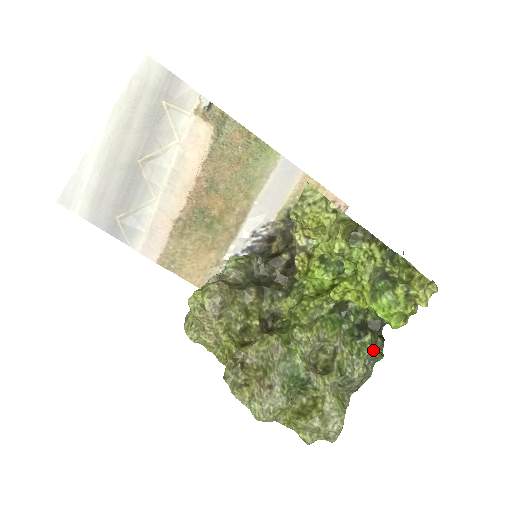
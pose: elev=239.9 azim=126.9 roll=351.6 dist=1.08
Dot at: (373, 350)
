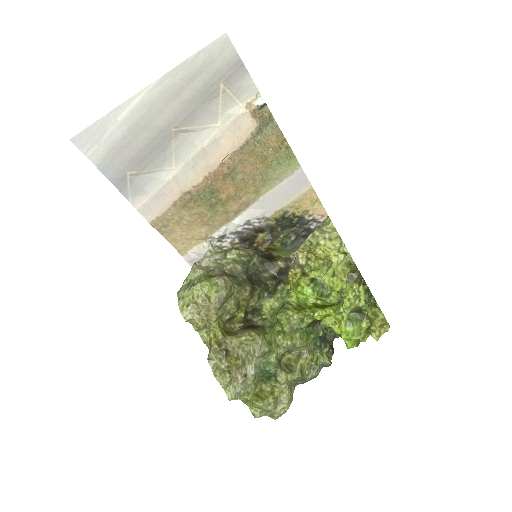
Dot at: (328, 361)
